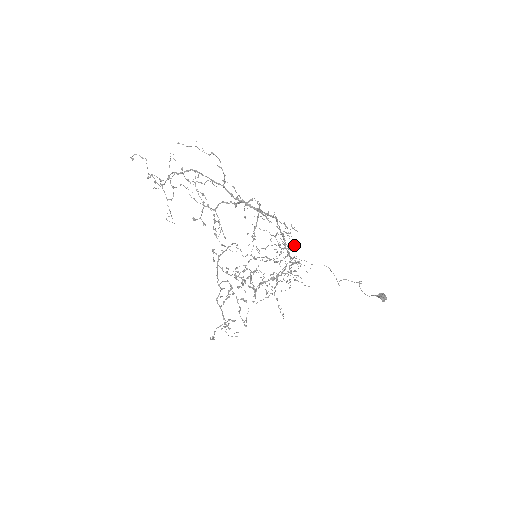
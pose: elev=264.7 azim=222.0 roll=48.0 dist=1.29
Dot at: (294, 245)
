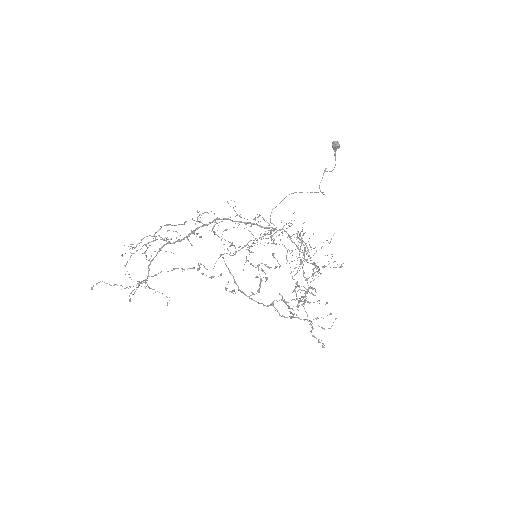
Dot at: (266, 220)
